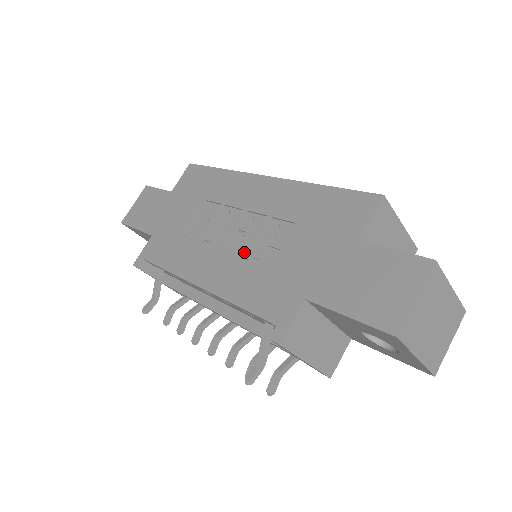
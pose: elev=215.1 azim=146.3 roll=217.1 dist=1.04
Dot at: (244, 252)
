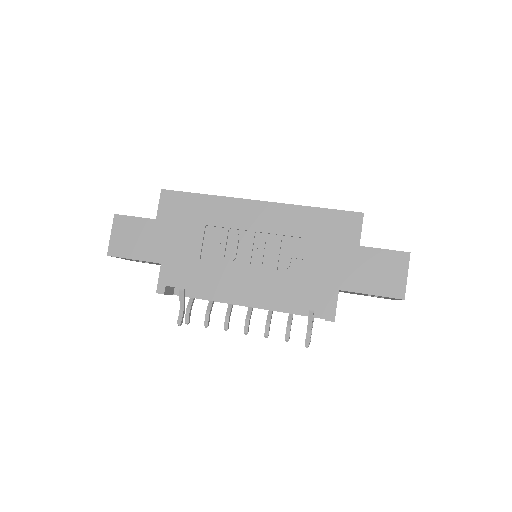
Dot at: (271, 265)
